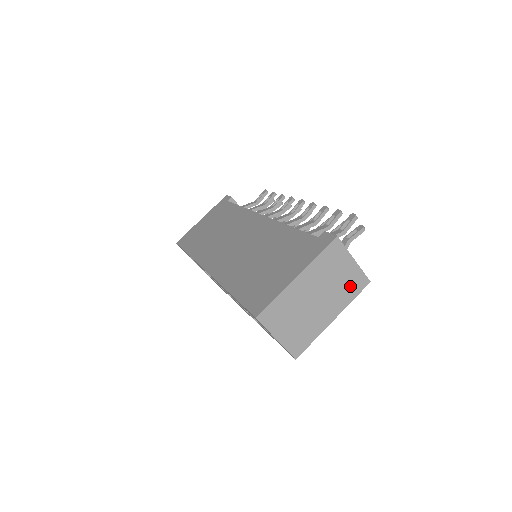
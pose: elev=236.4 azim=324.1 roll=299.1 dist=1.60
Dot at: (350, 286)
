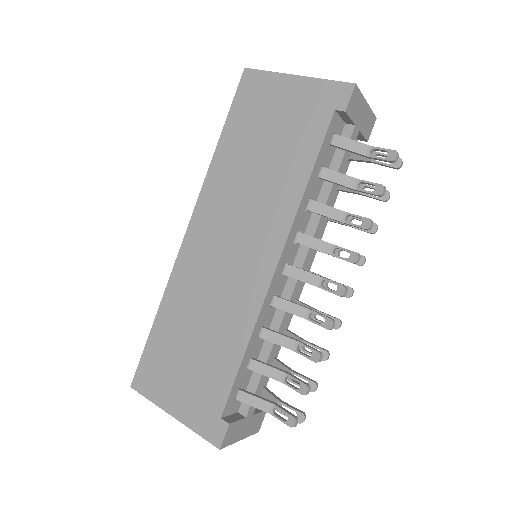
Dot at: occluded
